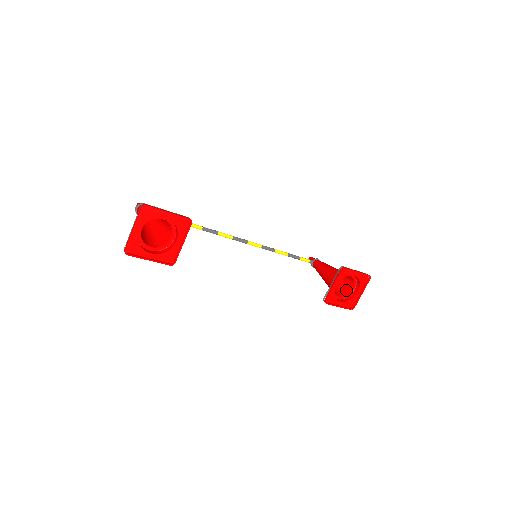
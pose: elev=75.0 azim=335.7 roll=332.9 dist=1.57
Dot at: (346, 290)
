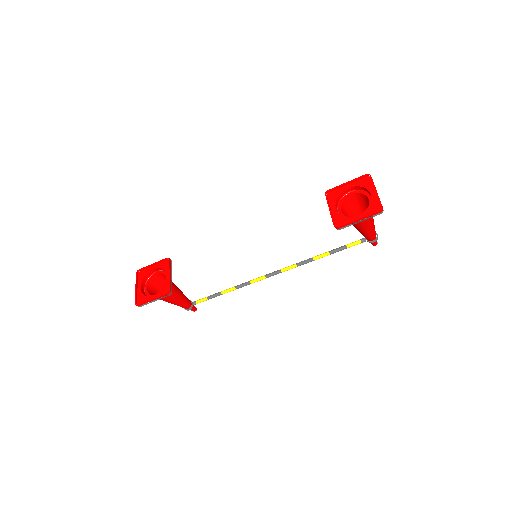
Dot at: occluded
